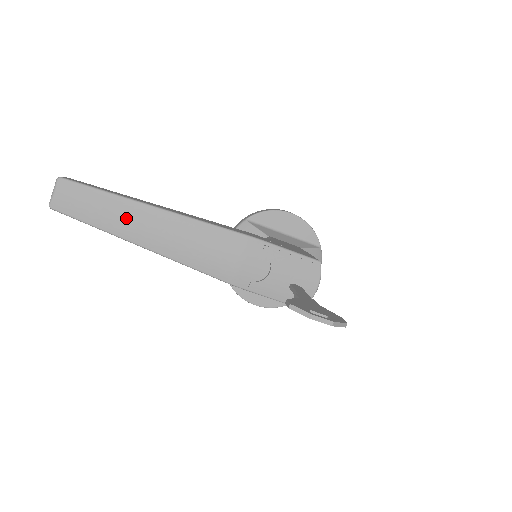
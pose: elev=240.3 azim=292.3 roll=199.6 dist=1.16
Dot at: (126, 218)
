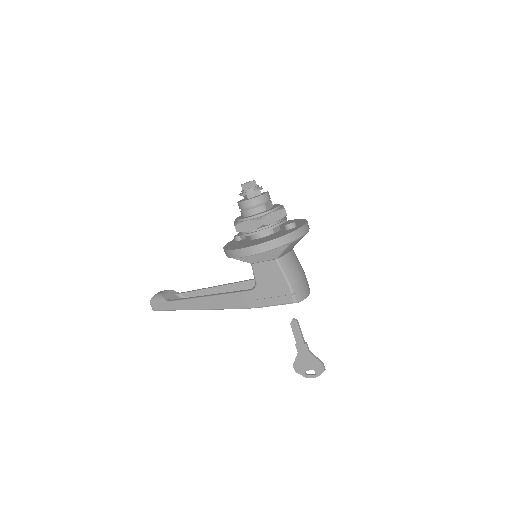
Dot at: occluded
